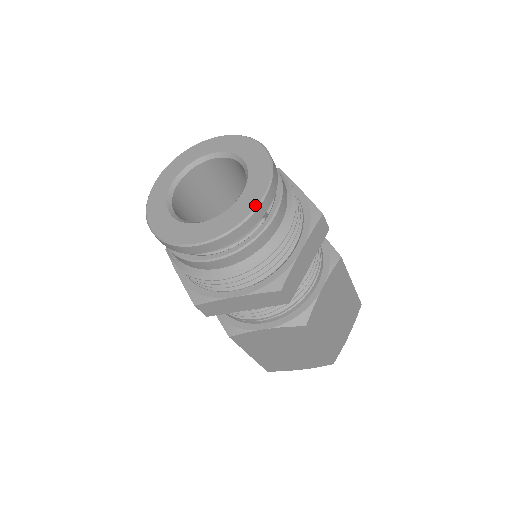
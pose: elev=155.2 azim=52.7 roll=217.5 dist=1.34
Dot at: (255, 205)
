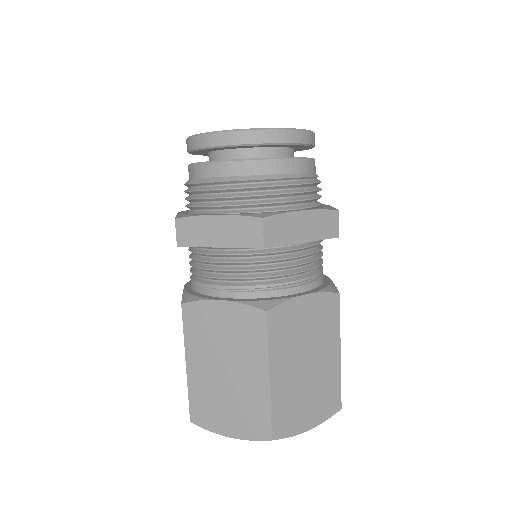
Dot at: (282, 128)
